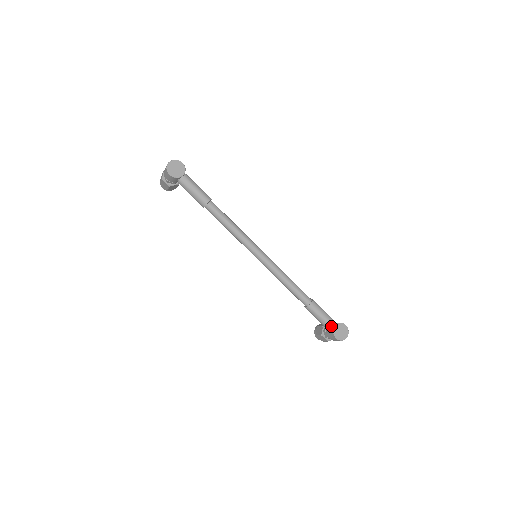
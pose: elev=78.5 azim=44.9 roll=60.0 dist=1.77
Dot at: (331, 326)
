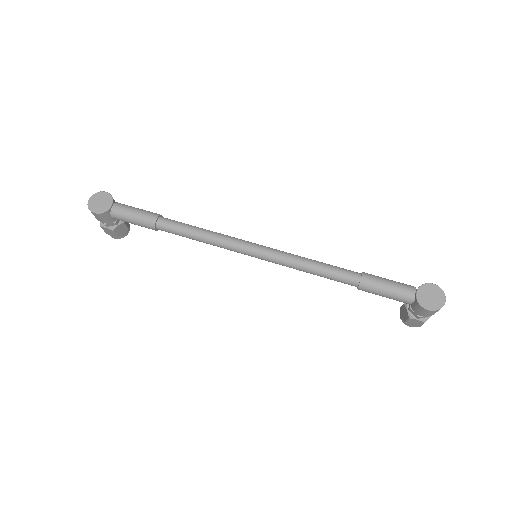
Dot at: (410, 296)
